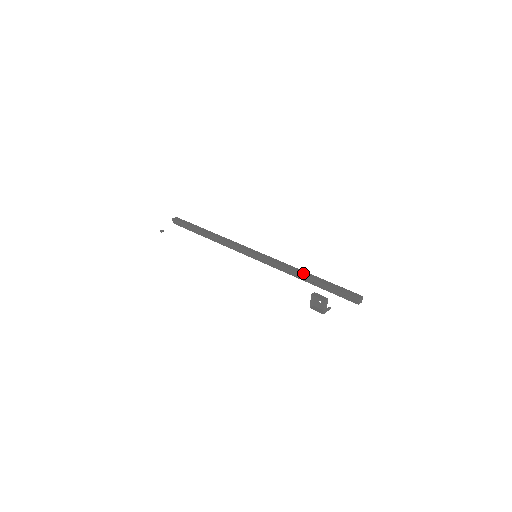
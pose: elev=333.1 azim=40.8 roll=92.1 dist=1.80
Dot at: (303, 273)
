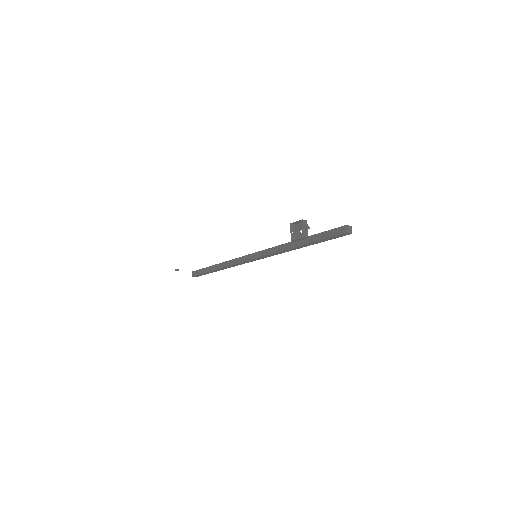
Dot at: occluded
